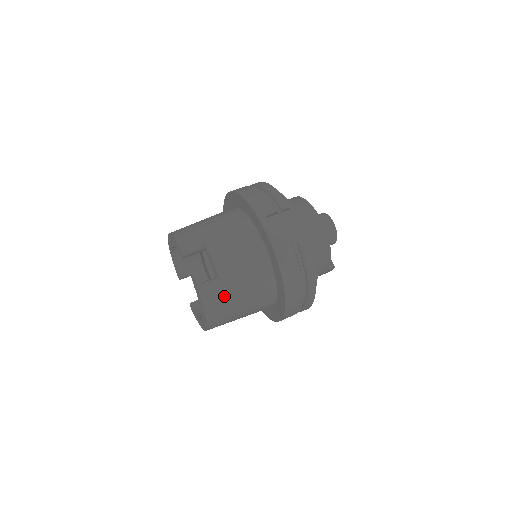
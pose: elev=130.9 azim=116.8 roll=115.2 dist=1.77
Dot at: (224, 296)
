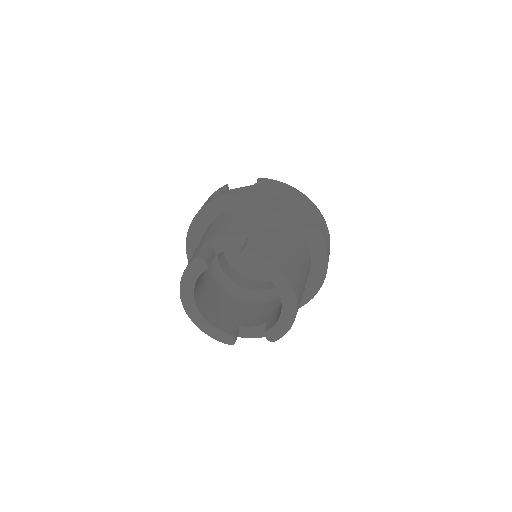
Dot at: (266, 243)
